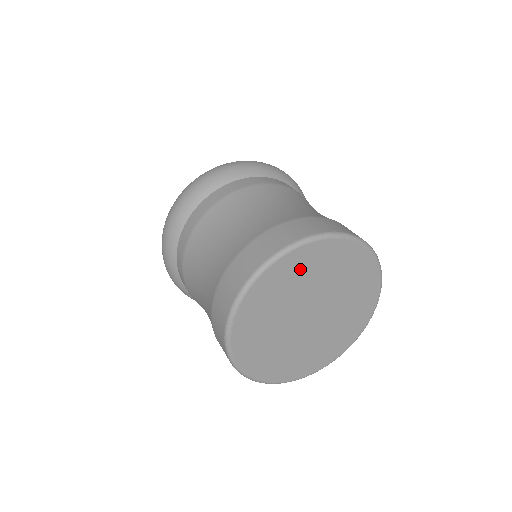
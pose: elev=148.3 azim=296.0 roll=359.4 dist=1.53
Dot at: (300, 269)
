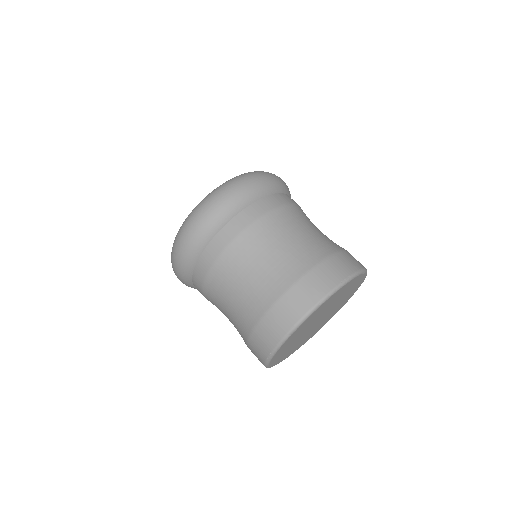
Dot at: (338, 294)
